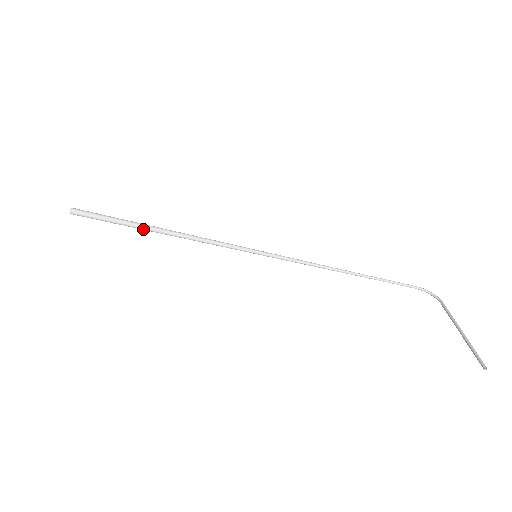
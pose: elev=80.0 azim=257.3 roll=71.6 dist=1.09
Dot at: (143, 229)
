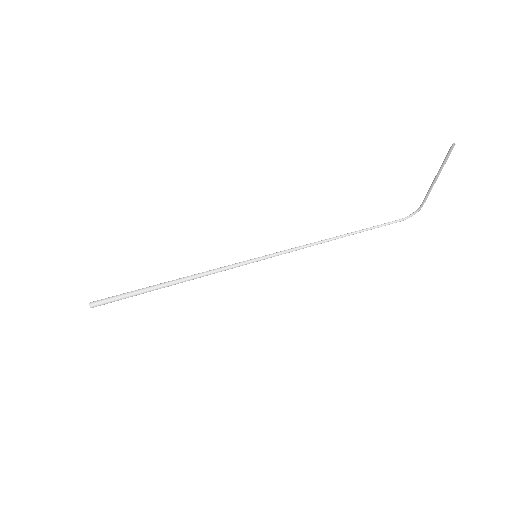
Dot at: (155, 288)
